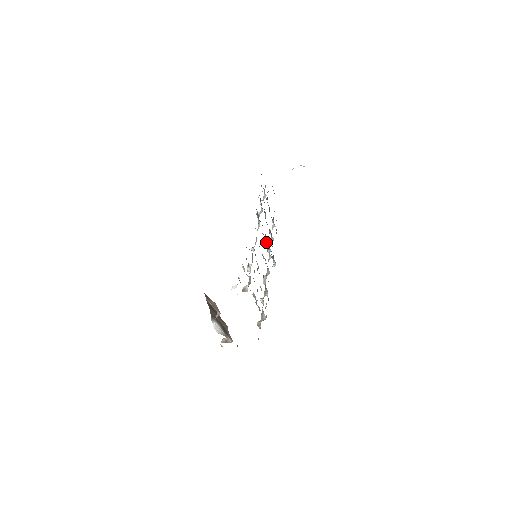
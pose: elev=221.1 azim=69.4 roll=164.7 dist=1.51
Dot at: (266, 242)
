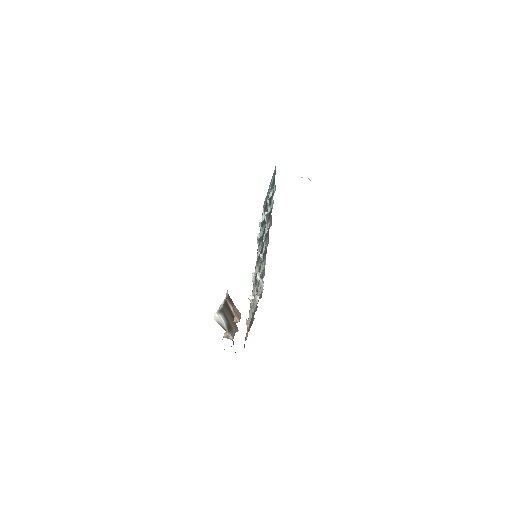
Dot at: occluded
